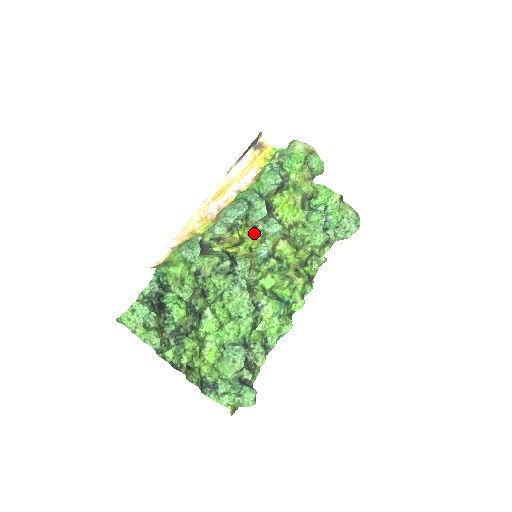
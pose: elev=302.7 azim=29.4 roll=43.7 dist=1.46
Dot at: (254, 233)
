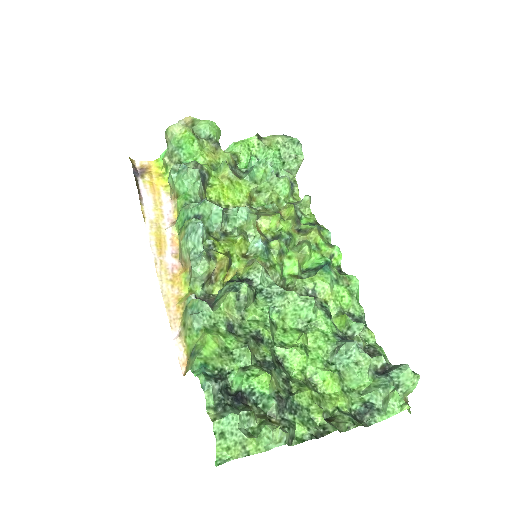
Dot at: (230, 239)
